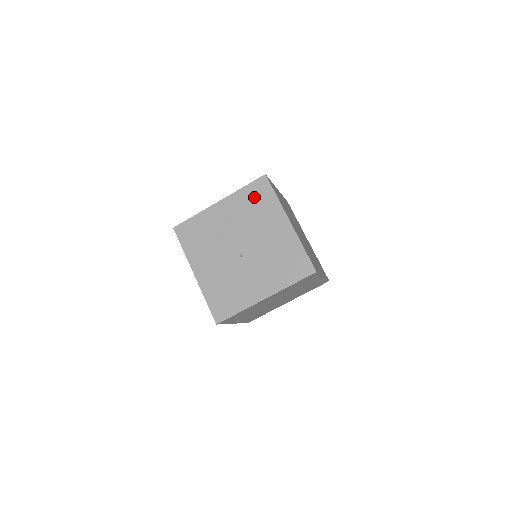
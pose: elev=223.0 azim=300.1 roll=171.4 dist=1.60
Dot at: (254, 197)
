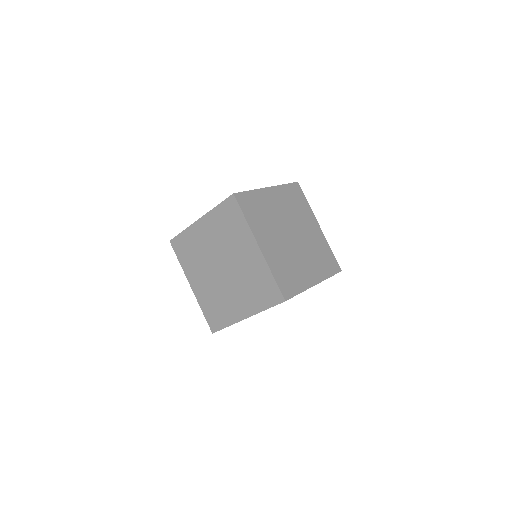
Dot at: occluded
